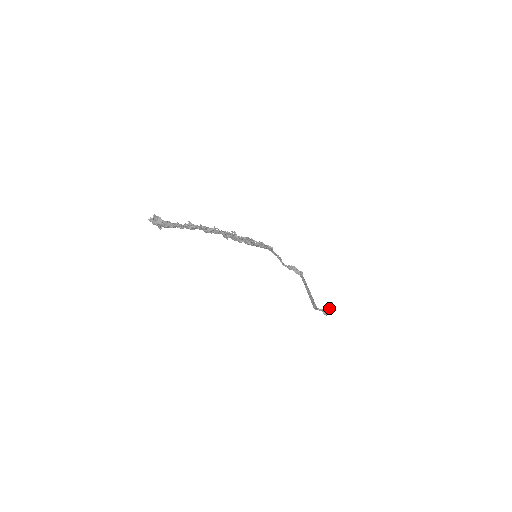
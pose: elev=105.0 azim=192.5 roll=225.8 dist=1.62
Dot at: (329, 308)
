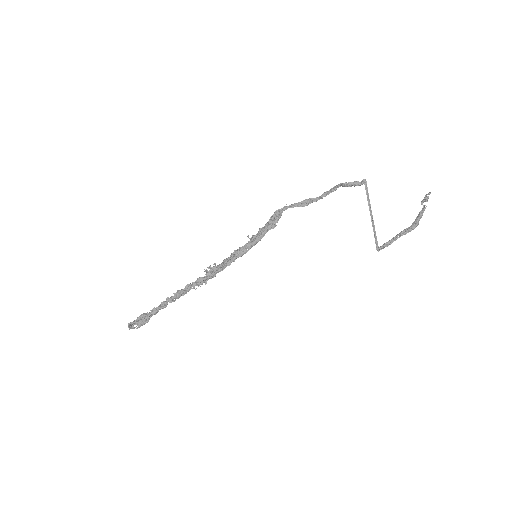
Dot at: occluded
